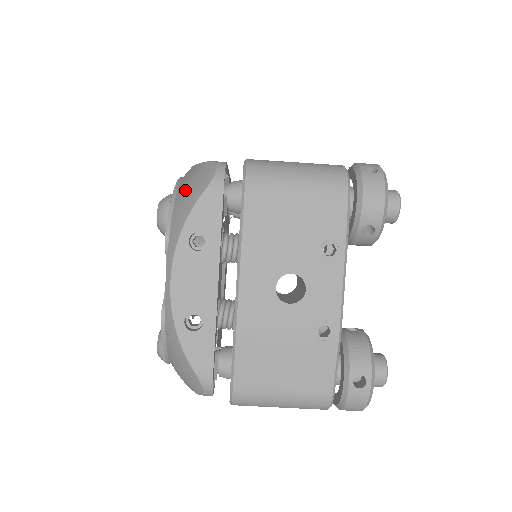
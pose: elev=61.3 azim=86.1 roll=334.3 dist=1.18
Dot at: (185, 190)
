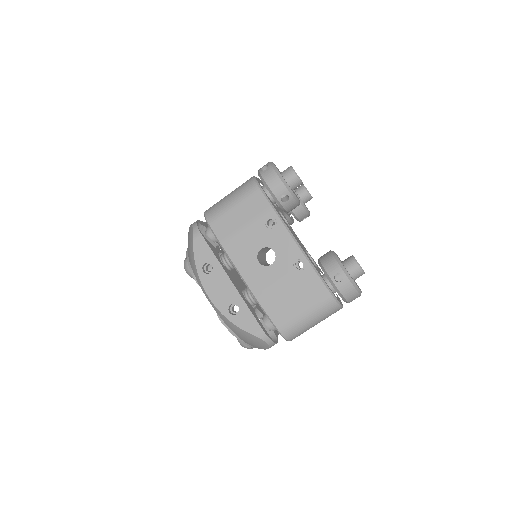
Dot at: (188, 249)
